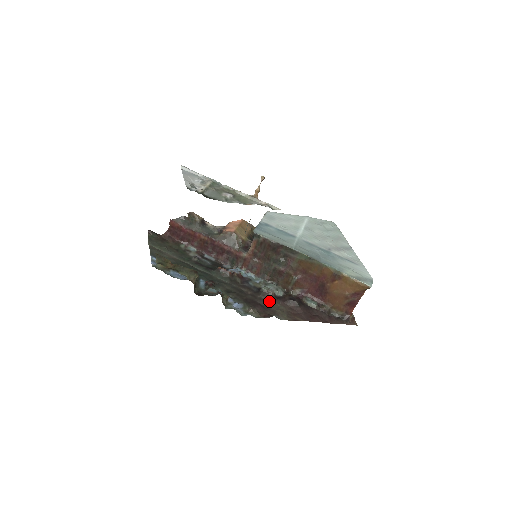
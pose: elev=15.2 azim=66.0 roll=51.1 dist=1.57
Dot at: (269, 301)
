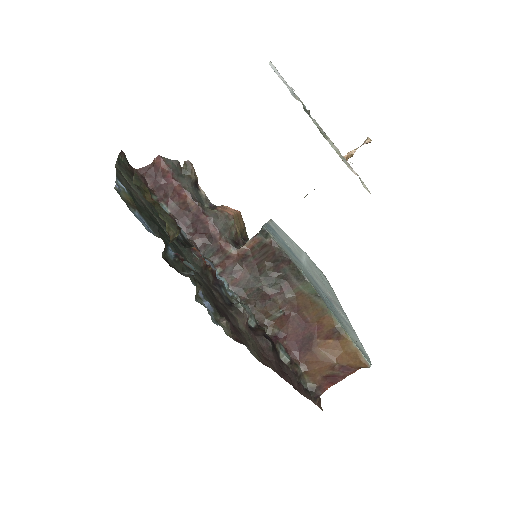
Dot at: (241, 324)
